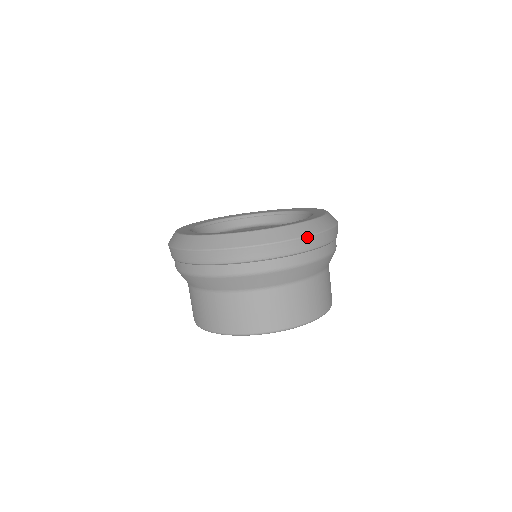
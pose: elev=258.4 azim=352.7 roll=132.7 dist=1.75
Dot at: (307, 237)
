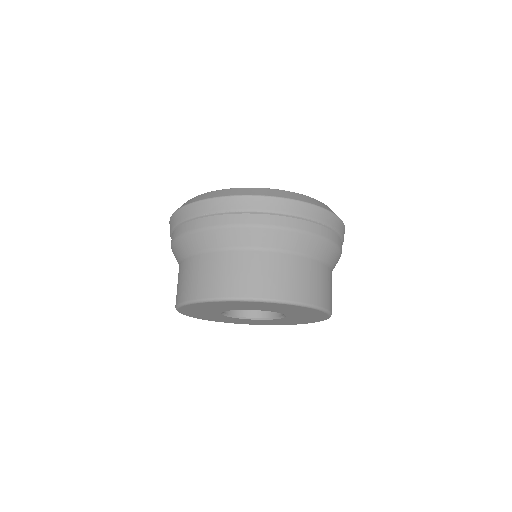
Dot at: (262, 197)
